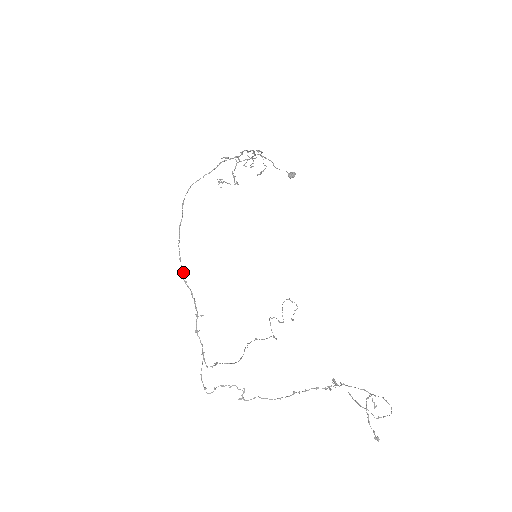
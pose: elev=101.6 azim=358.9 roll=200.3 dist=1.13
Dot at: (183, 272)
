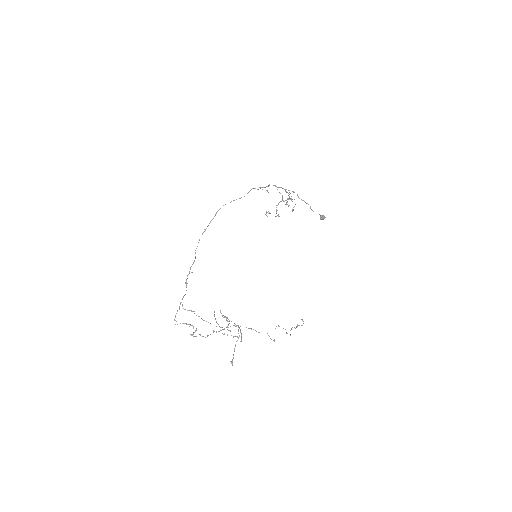
Dot at: occluded
